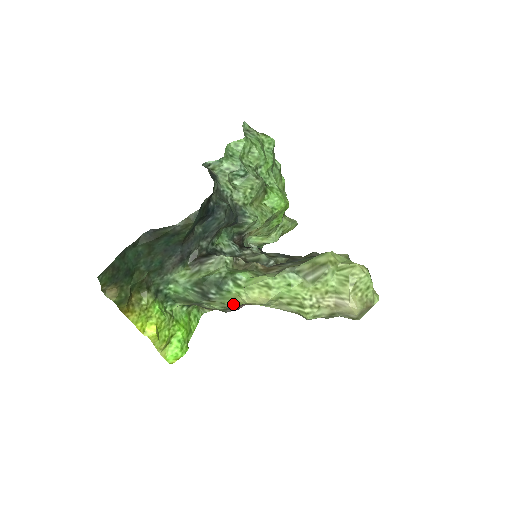
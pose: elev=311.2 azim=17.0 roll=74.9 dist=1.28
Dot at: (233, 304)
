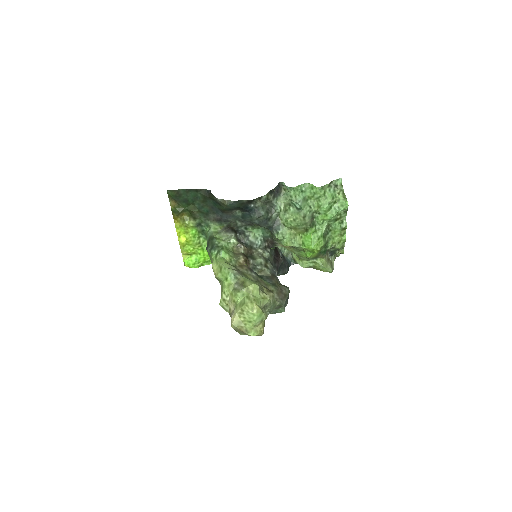
Dot at: occluded
